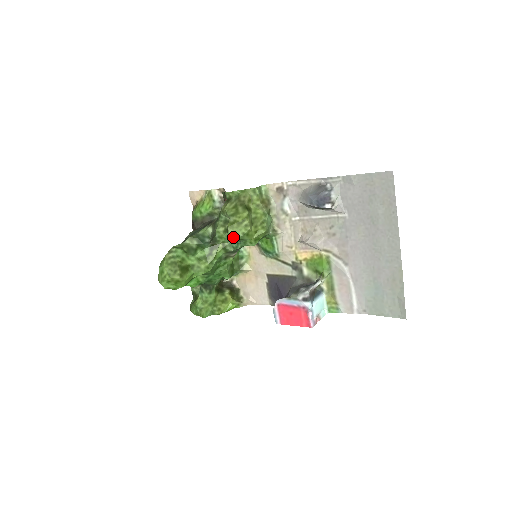
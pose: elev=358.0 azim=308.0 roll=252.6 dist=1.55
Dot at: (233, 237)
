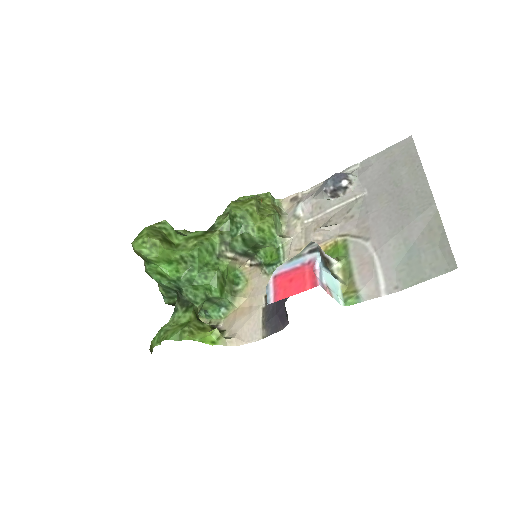
Dot at: (234, 210)
